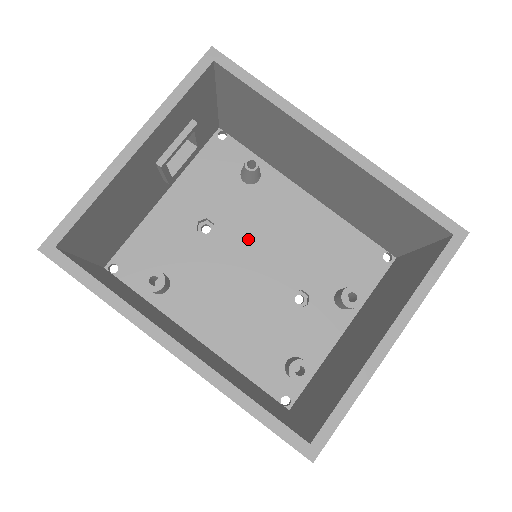
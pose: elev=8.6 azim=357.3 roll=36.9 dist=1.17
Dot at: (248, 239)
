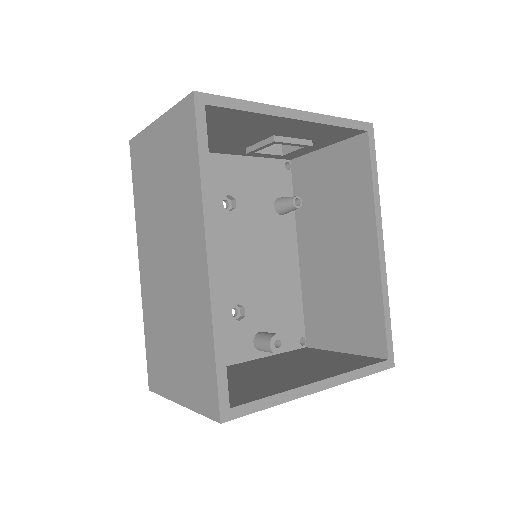
Dot at: (245, 240)
